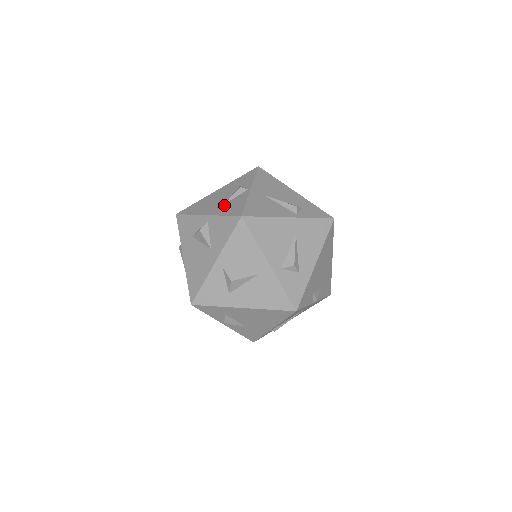
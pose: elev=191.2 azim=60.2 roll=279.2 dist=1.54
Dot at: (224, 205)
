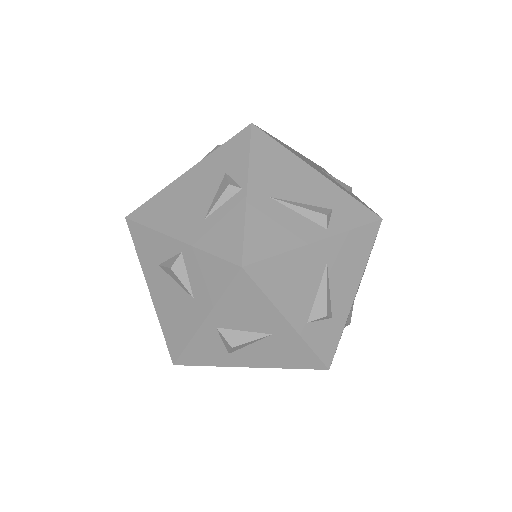
Dot at: (205, 222)
